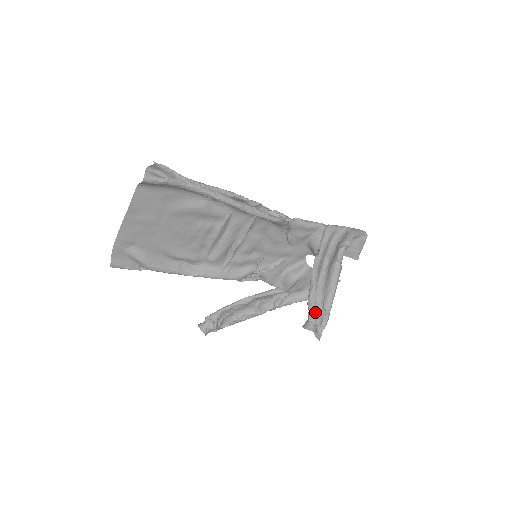
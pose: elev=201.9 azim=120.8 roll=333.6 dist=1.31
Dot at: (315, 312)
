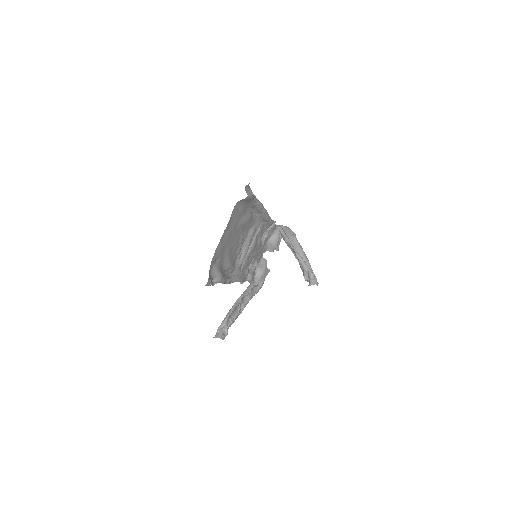
Dot at: occluded
